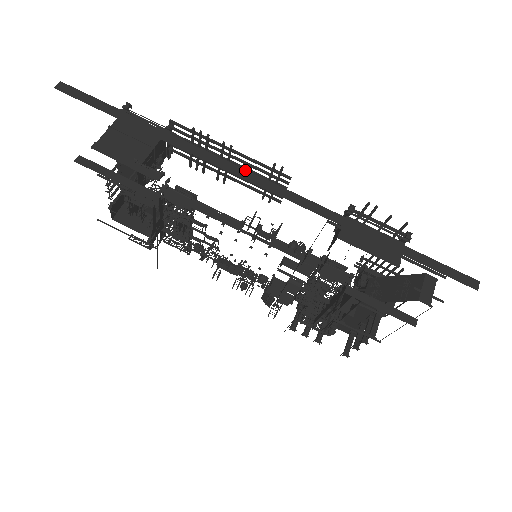
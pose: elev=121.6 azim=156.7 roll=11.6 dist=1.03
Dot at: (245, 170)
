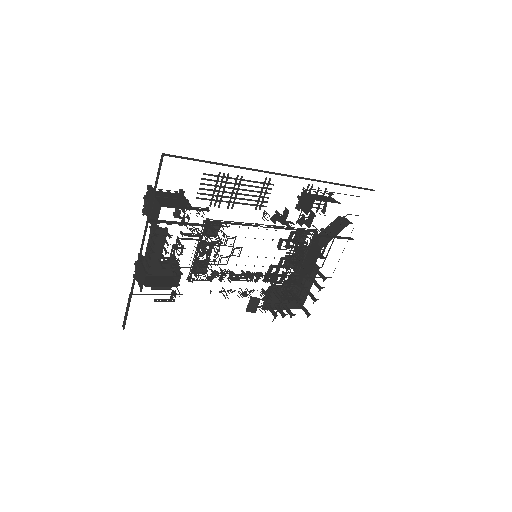
Dot at: (273, 172)
